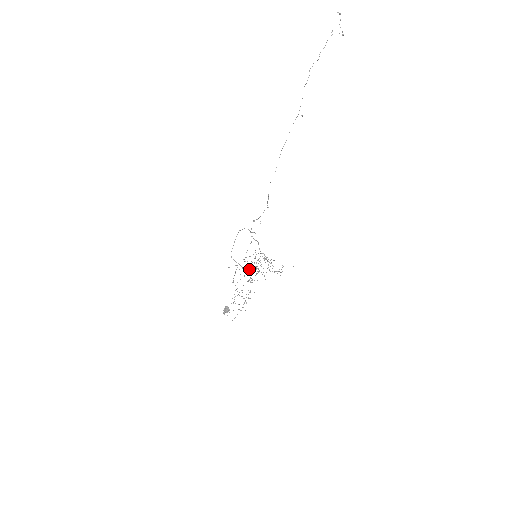
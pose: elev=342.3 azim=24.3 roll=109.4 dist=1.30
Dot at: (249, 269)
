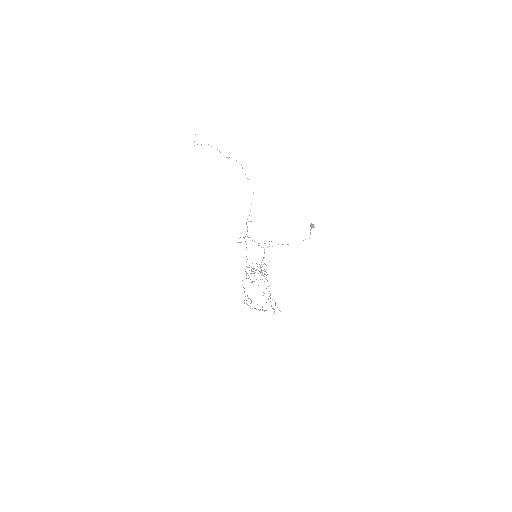
Dot at: (261, 264)
